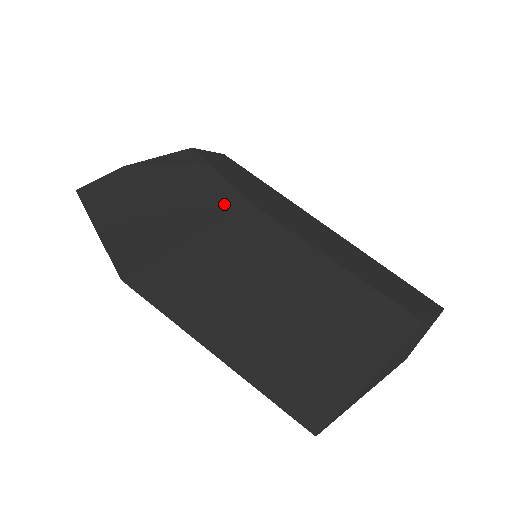
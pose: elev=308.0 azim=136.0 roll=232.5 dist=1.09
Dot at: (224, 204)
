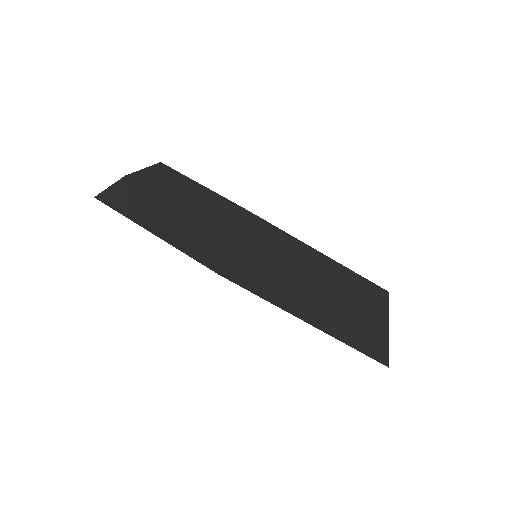
Dot at: (233, 212)
